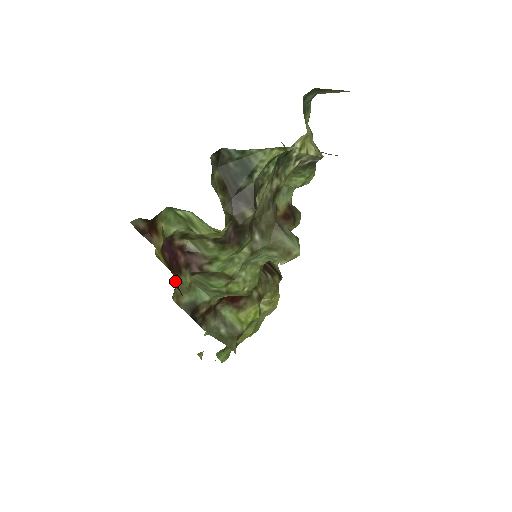
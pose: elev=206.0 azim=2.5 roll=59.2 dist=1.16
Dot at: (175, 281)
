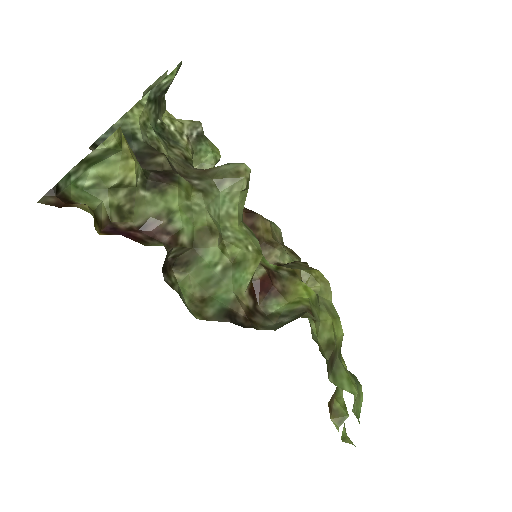
Dot at: occluded
